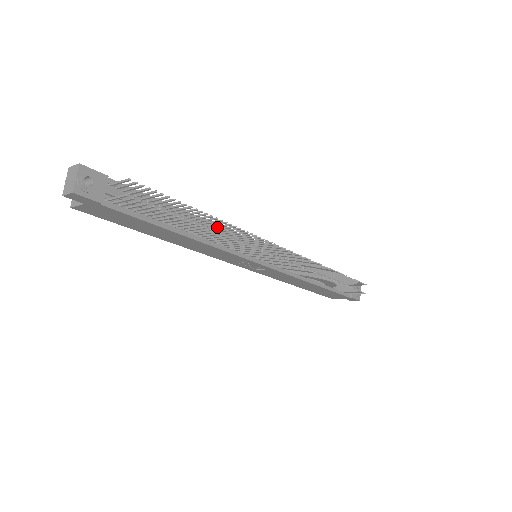
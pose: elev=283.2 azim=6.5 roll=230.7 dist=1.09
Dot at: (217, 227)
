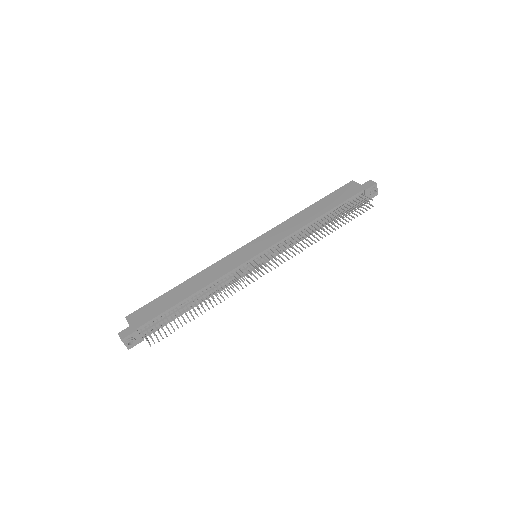
Dot at: (213, 290)
